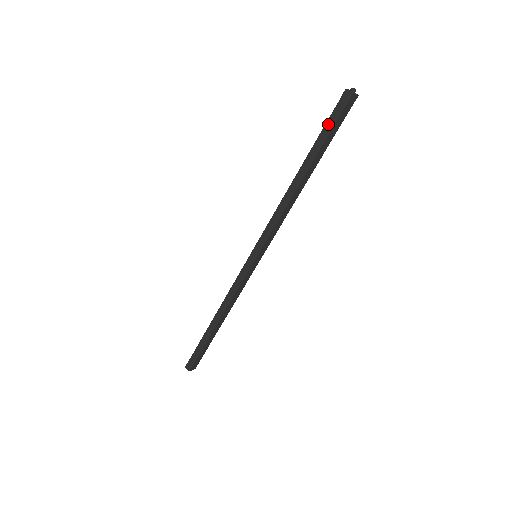
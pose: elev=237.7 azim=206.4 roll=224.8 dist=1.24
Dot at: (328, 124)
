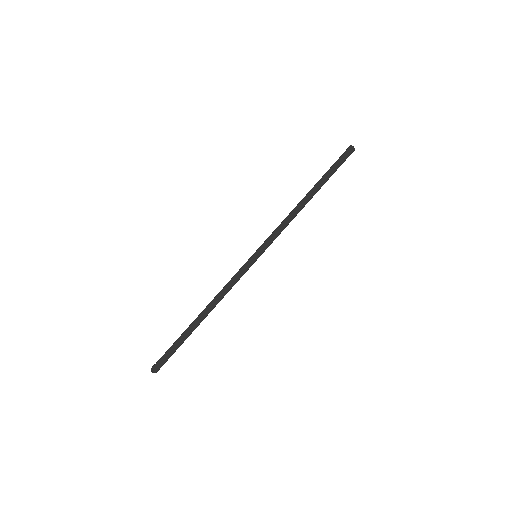
Dot at: (336, 164)
